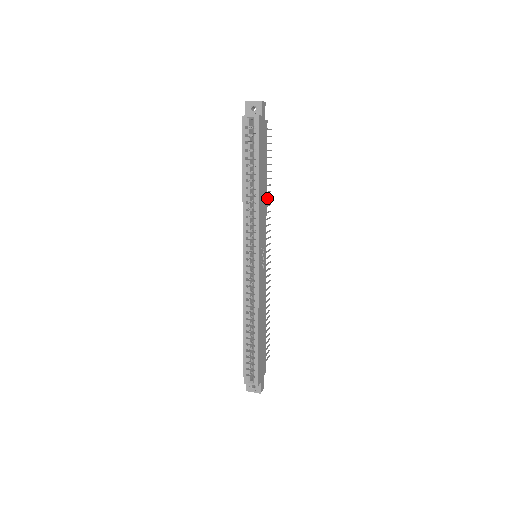
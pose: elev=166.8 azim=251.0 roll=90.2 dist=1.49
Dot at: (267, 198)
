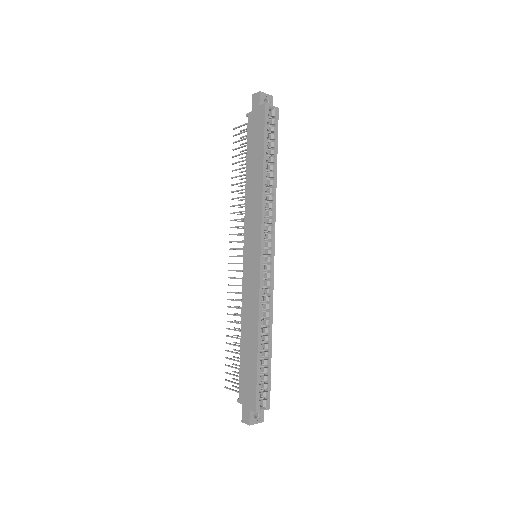
Dot at: occluded
